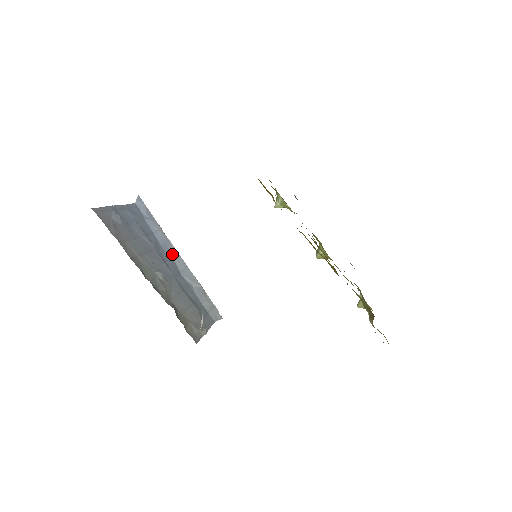
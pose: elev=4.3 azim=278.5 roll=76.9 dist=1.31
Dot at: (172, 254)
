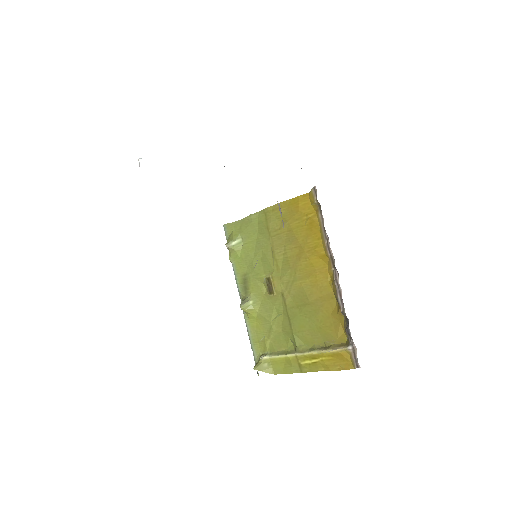
Dot at: occluded
